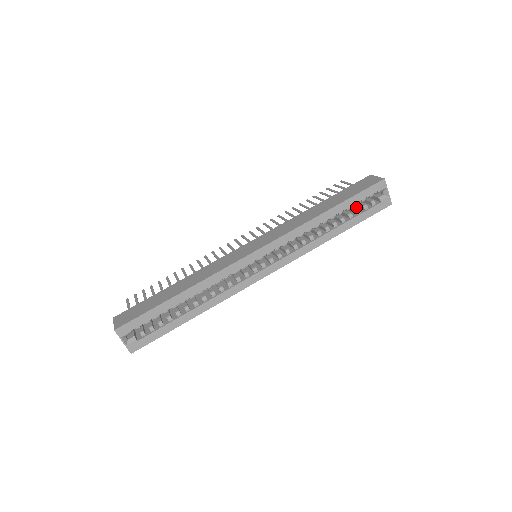
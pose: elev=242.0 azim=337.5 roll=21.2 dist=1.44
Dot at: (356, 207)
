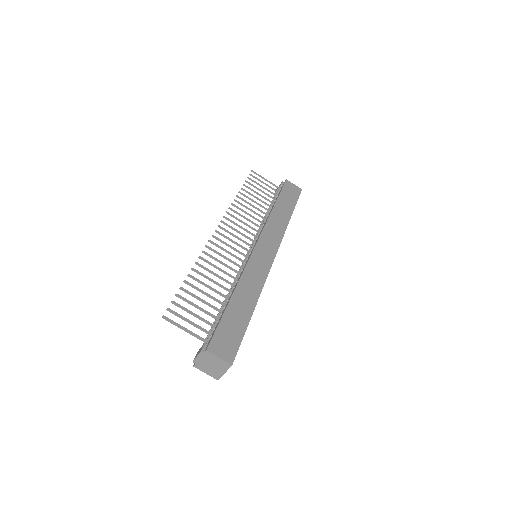
Dot at: occluded
